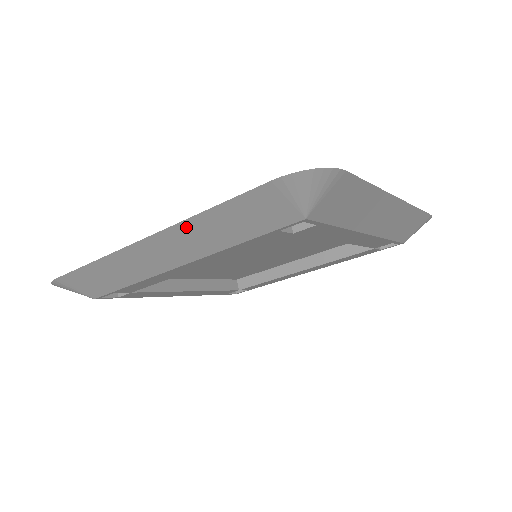
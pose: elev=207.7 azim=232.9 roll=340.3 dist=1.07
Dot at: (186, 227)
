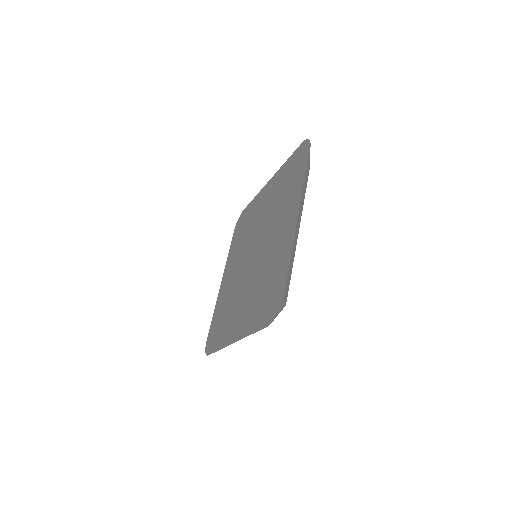
Dot at: occluded
